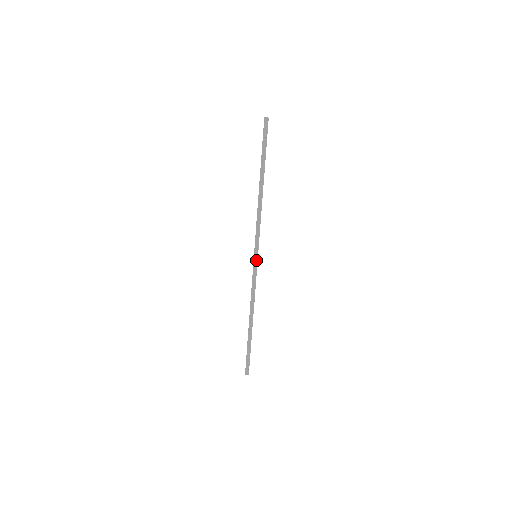
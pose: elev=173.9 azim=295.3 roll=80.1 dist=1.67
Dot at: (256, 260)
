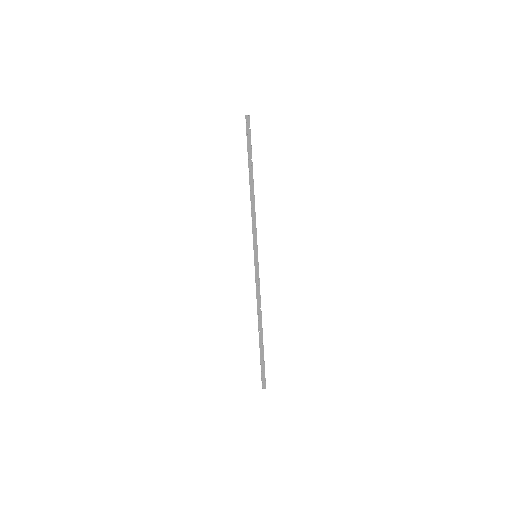
Dot at: (256, 260)
